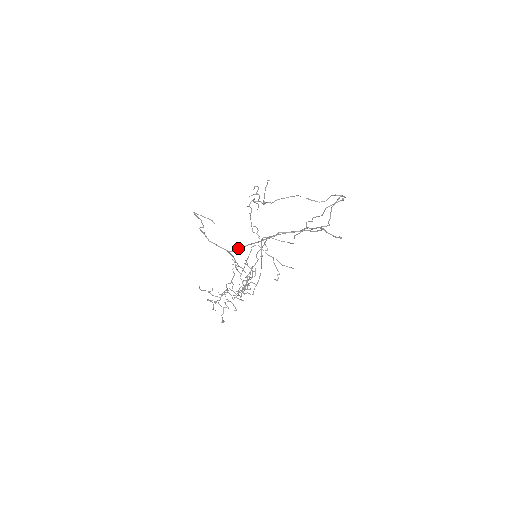
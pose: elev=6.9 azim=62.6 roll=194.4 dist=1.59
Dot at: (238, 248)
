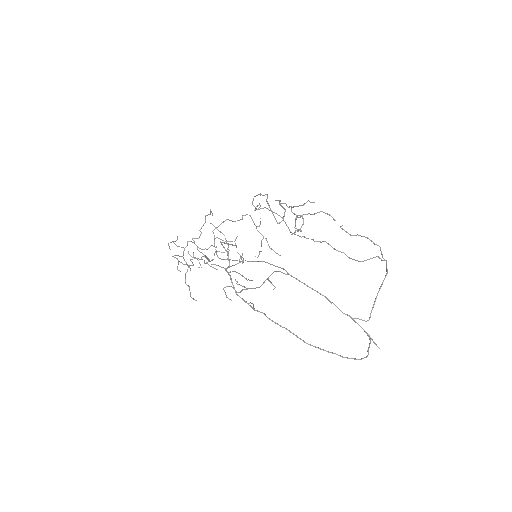
Dot at: occluded
